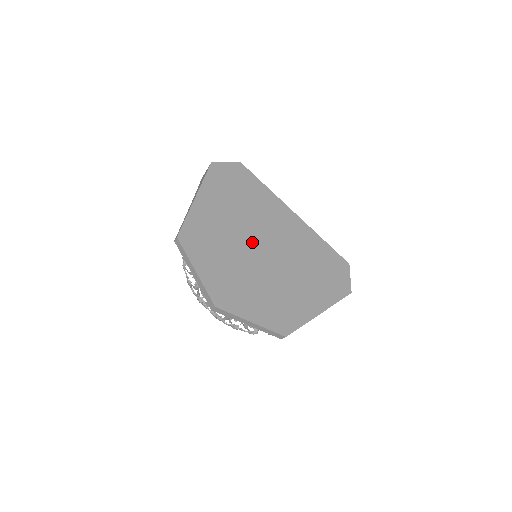
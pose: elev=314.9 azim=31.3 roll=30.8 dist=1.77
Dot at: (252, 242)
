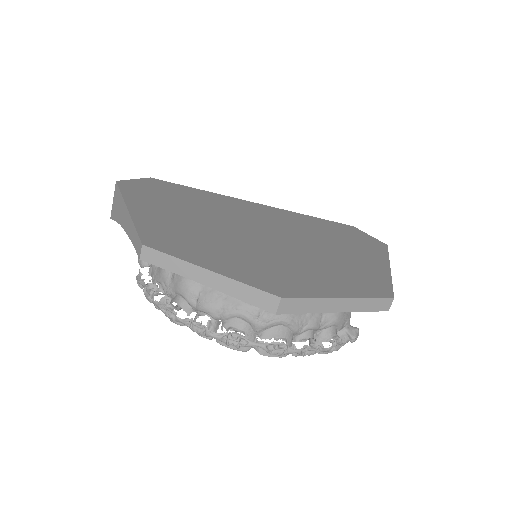
Dot at: (243, 230)
